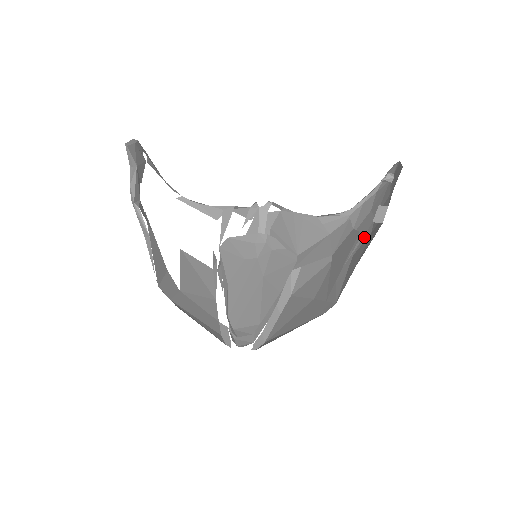
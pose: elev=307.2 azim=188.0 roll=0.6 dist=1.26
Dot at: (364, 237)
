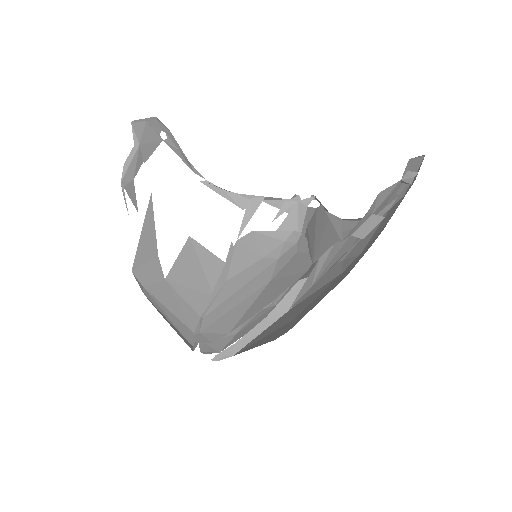
Dot at: (363, 254)
